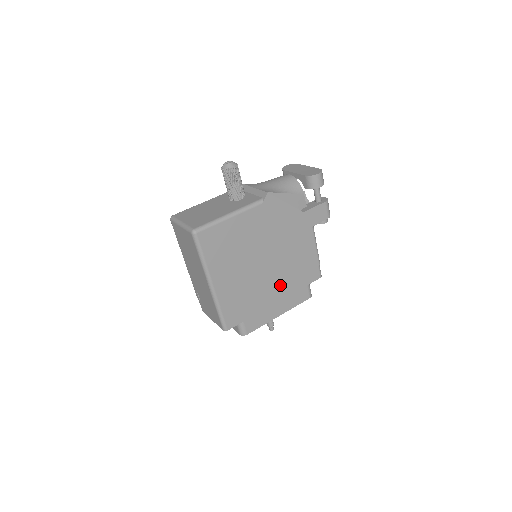
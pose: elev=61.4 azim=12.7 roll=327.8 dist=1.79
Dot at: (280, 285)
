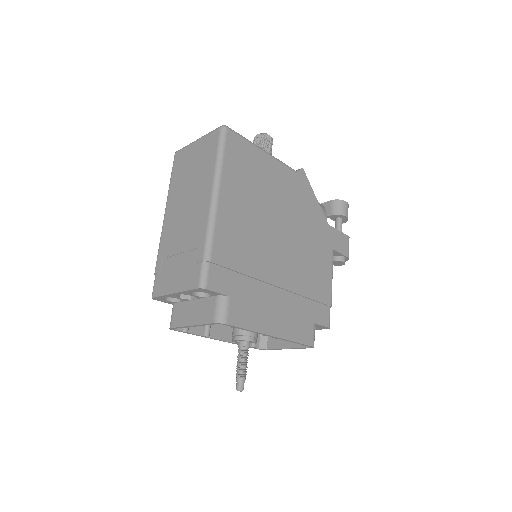
Dot at: (287, 288)
